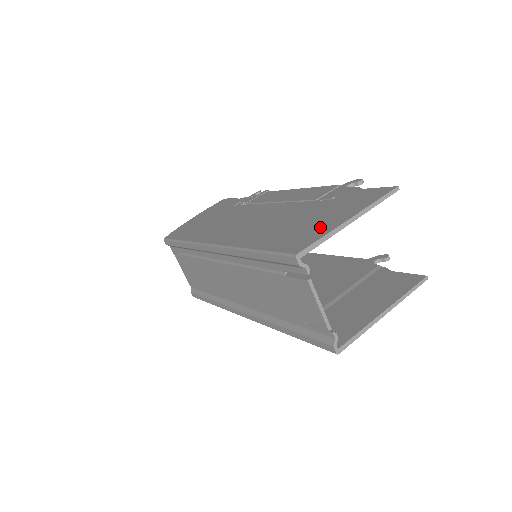
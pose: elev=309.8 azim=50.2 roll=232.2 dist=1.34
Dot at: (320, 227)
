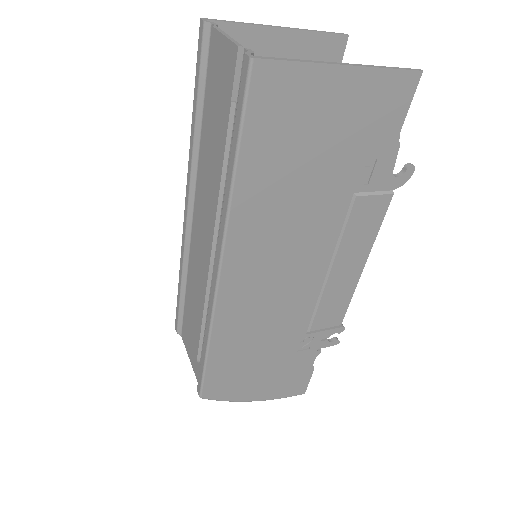
Dot at: occluded
